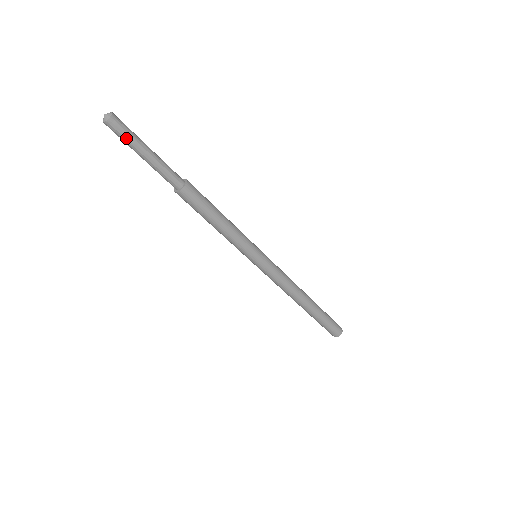
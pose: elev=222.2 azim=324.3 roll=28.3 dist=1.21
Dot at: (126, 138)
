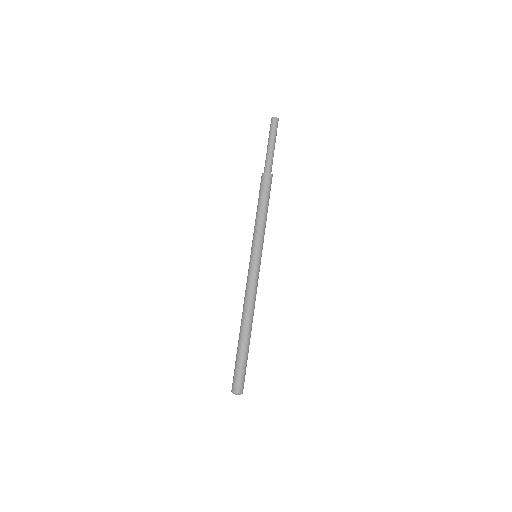
Dot at: (274, 130)
